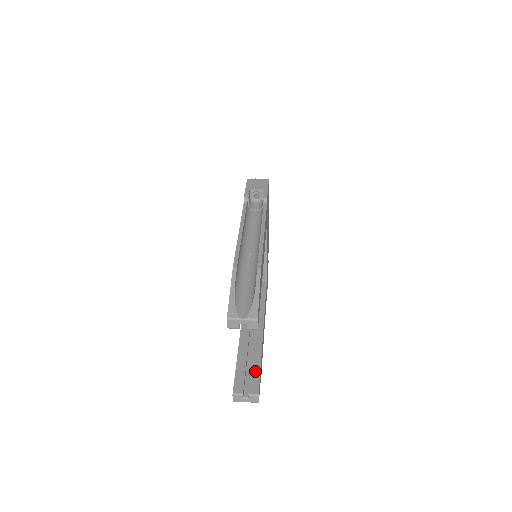
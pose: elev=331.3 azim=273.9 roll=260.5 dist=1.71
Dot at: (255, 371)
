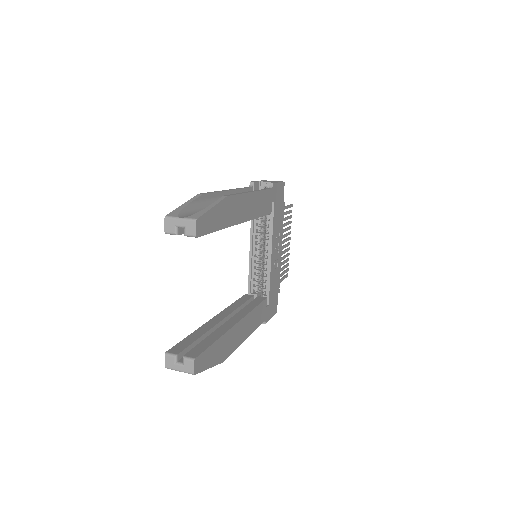
Dot at: (205, 343)
